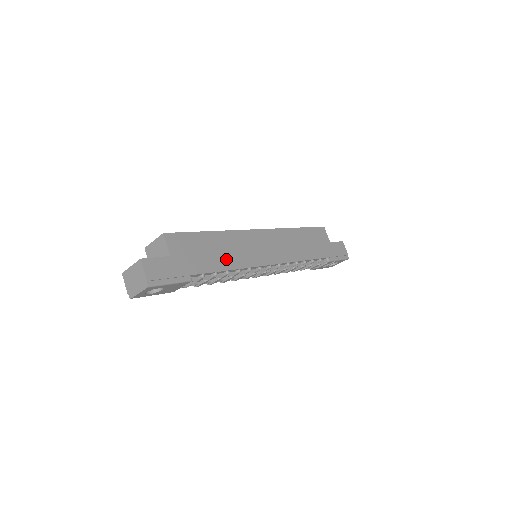
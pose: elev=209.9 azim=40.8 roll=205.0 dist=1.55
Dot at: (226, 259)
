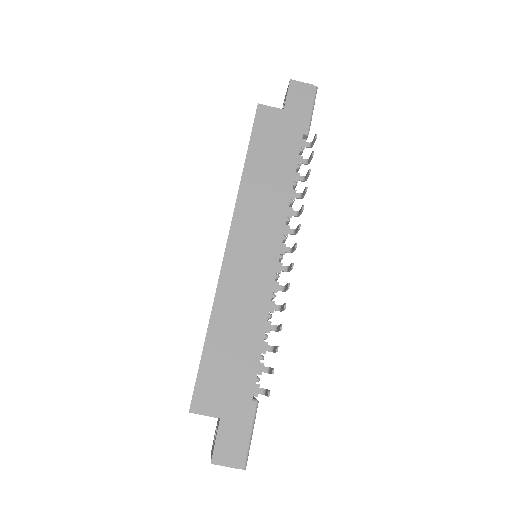
Dot at: (249, 331)
